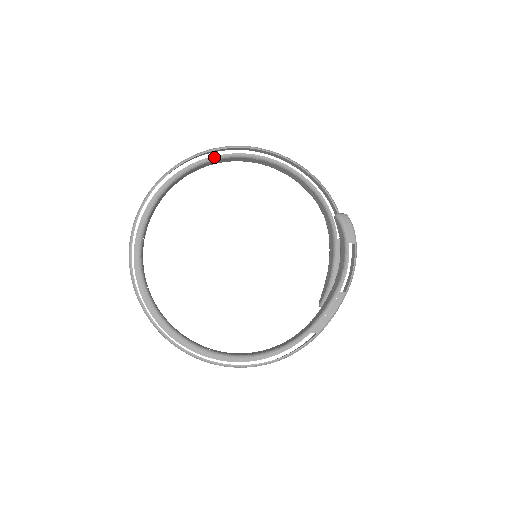
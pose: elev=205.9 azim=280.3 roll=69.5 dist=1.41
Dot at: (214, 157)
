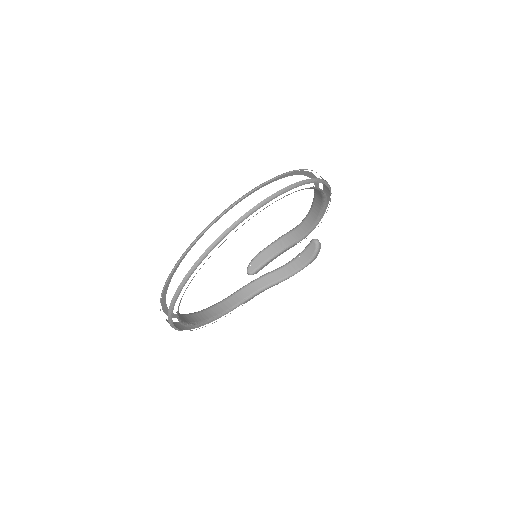
Dot at: occluded
